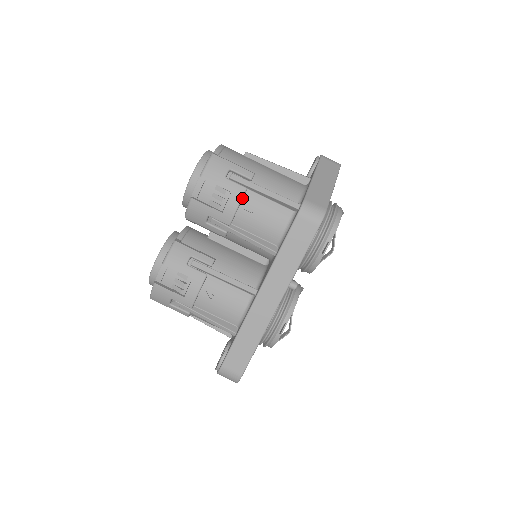
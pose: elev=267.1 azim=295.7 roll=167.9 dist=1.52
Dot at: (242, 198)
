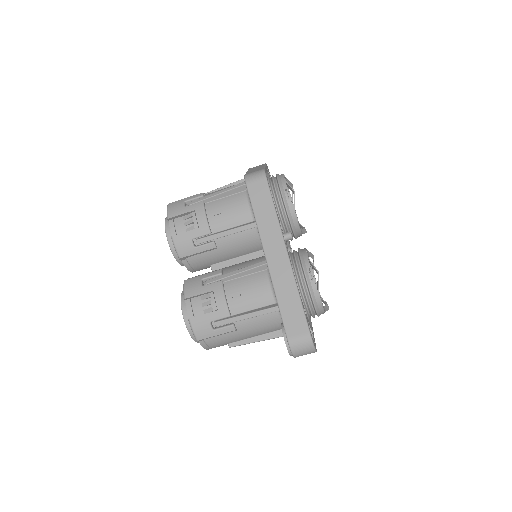
Dot at: (204, 208)
